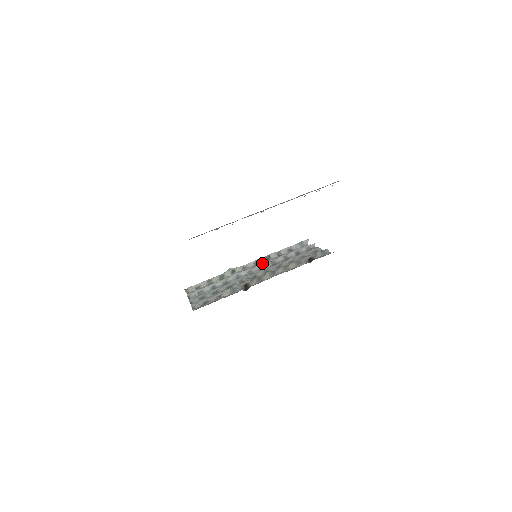
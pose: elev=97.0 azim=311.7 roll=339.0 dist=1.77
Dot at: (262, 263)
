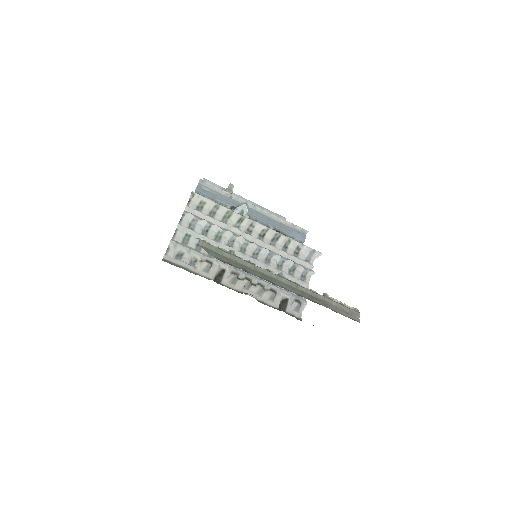
Dot at: (266, 240)
